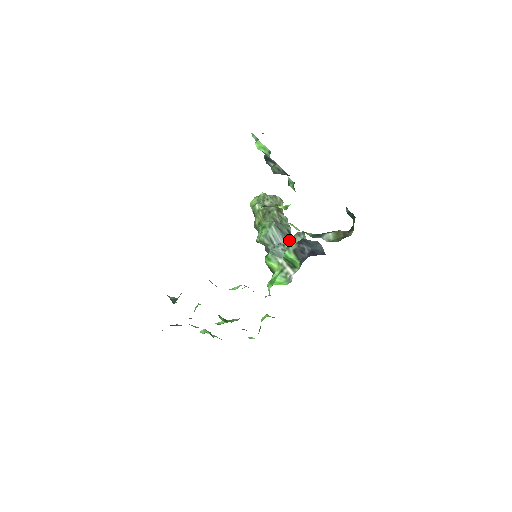
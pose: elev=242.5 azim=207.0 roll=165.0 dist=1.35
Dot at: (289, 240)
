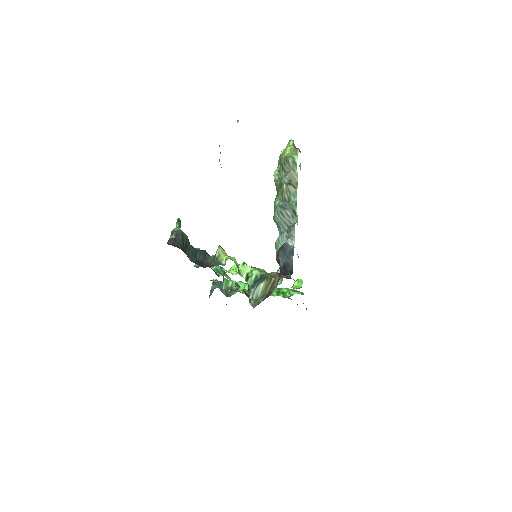
Dot at: occluded
